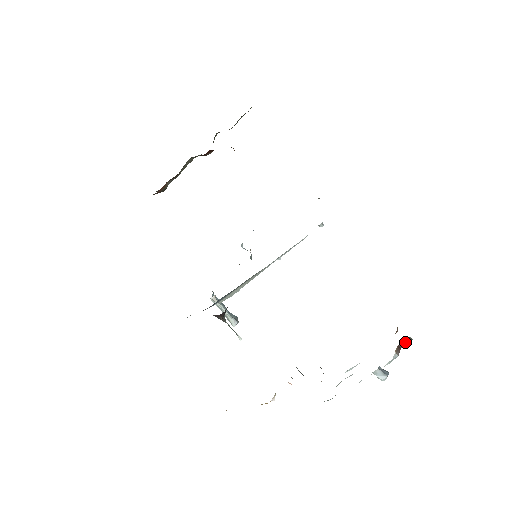
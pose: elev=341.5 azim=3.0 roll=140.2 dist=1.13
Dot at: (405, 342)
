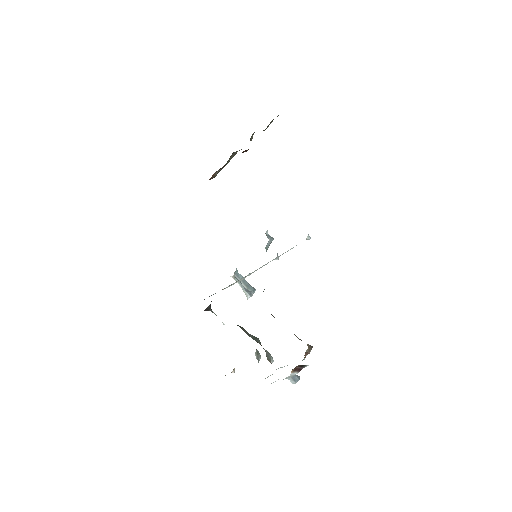
Dot at: (304, 366)
